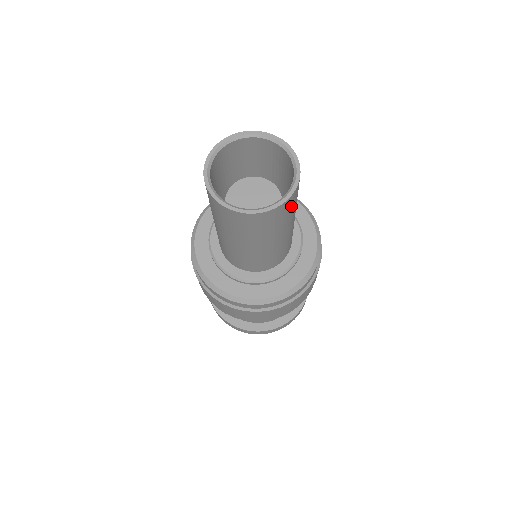
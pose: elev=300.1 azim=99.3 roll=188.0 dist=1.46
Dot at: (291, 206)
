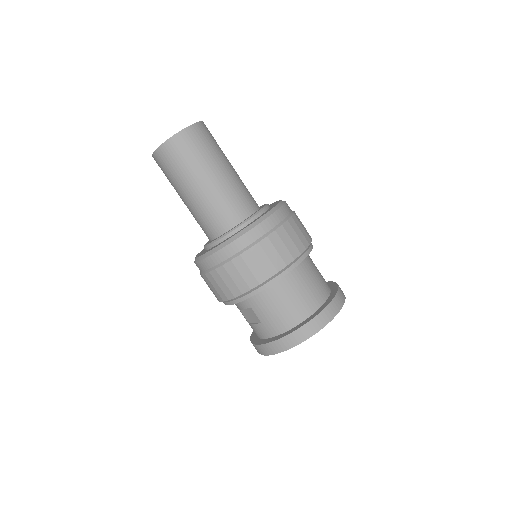
Dot at: occluded
